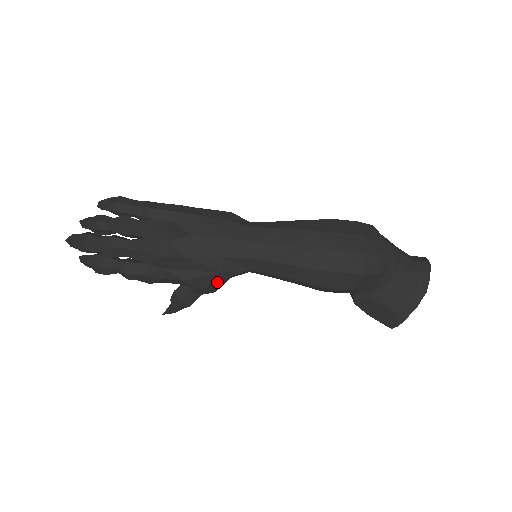
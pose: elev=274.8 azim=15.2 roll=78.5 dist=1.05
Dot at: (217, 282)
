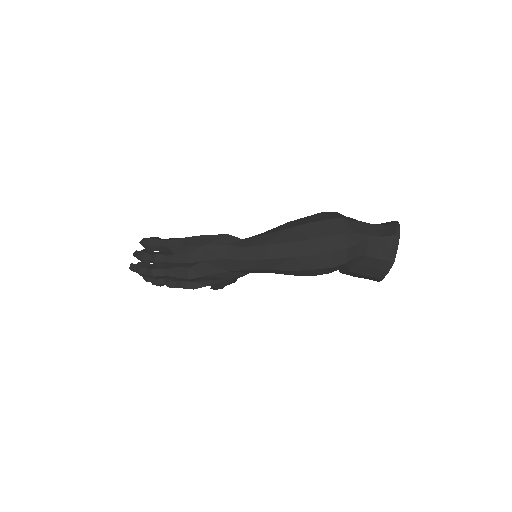
Dot at: occluded
